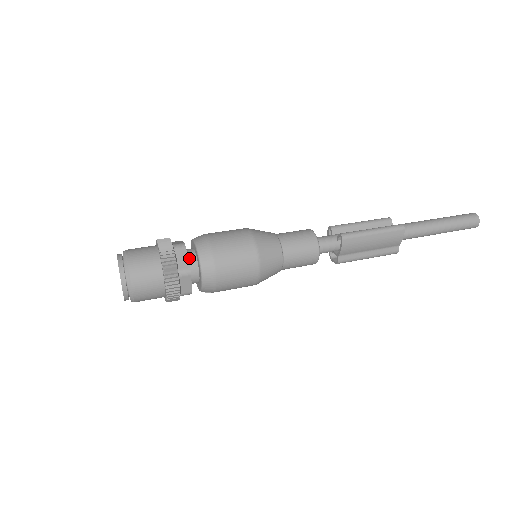
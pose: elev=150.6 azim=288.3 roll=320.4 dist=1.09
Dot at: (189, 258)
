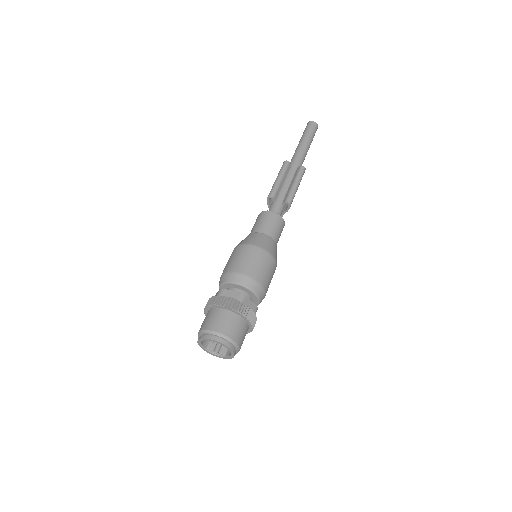
Dot at: occluded
